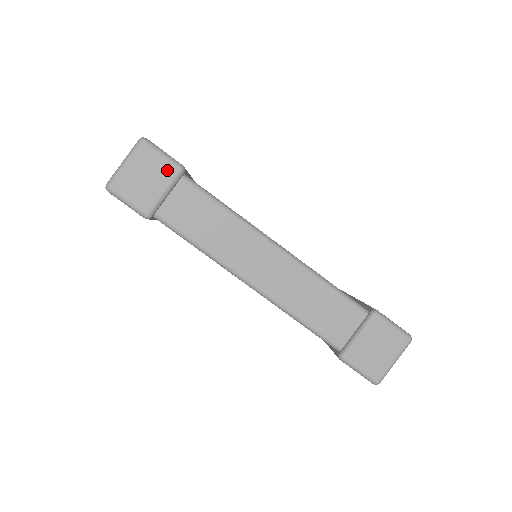
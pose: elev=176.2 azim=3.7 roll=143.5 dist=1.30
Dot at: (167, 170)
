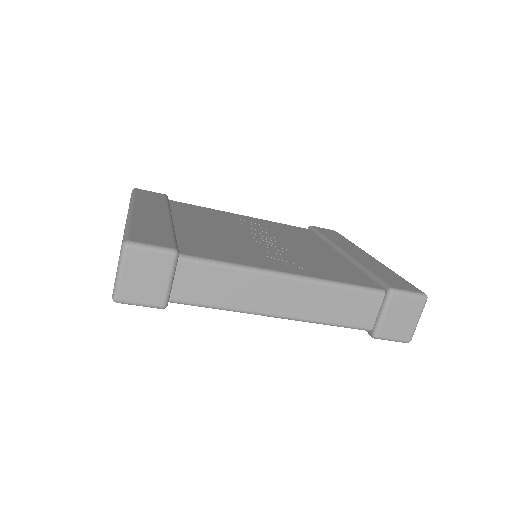
Dot at: (163, 261)
